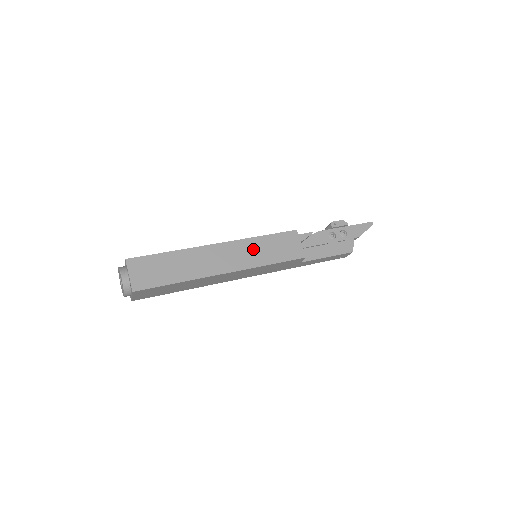
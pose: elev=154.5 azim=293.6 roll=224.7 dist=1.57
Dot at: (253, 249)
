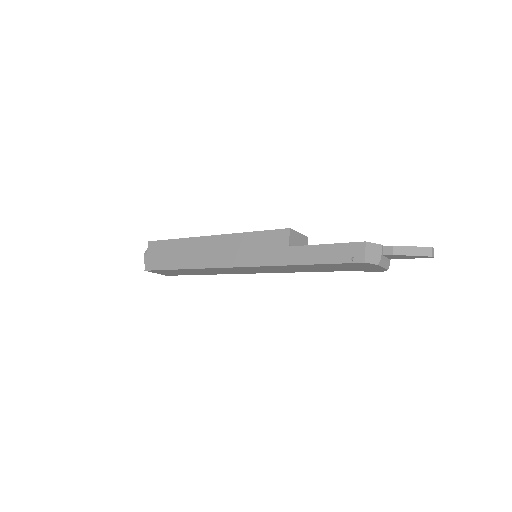
Dot at: occluded
